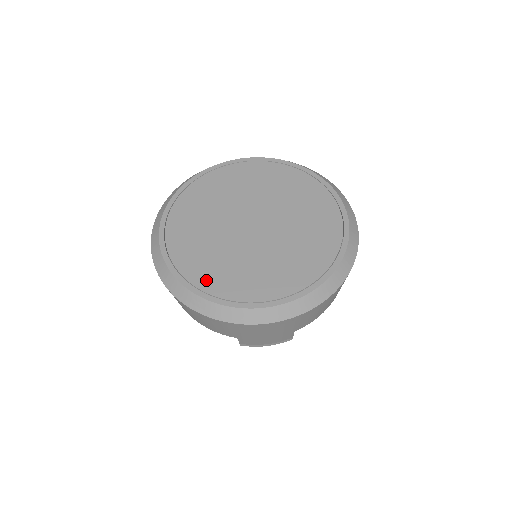
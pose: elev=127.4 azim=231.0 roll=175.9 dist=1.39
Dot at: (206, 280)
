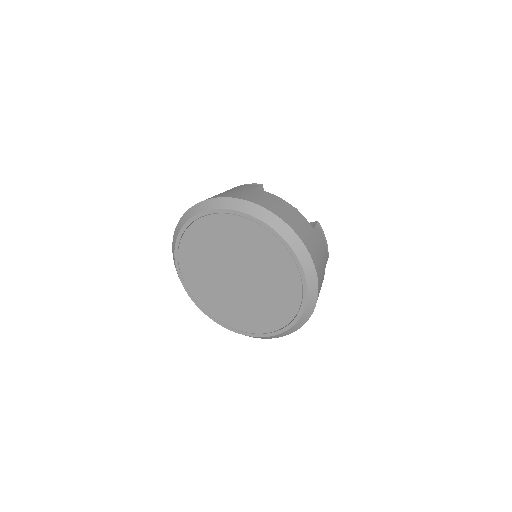
Dot at: (221, 316)
